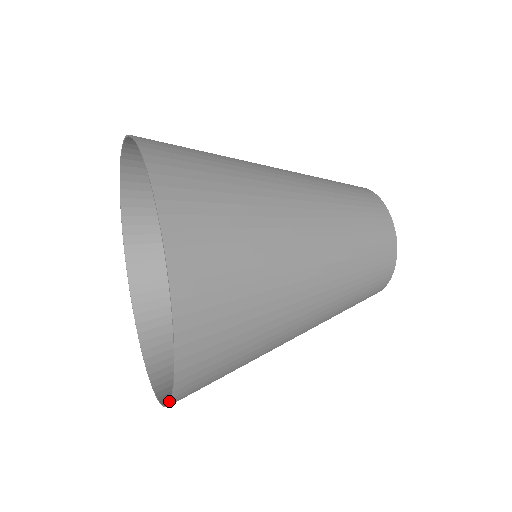
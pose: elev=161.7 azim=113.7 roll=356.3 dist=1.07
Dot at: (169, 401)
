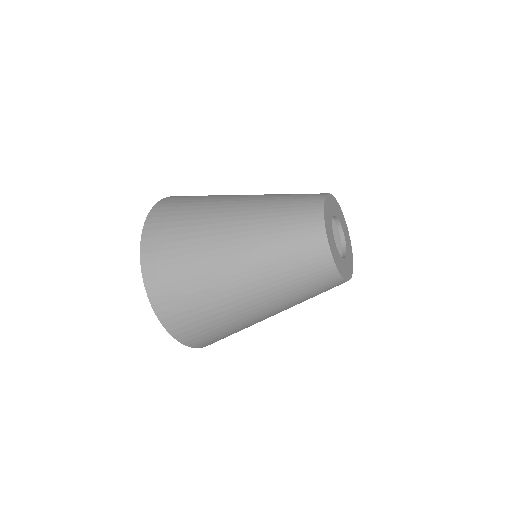
Dot at: (141, 264)
